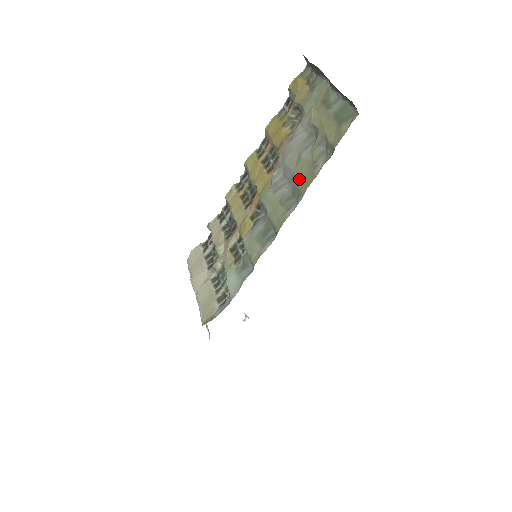
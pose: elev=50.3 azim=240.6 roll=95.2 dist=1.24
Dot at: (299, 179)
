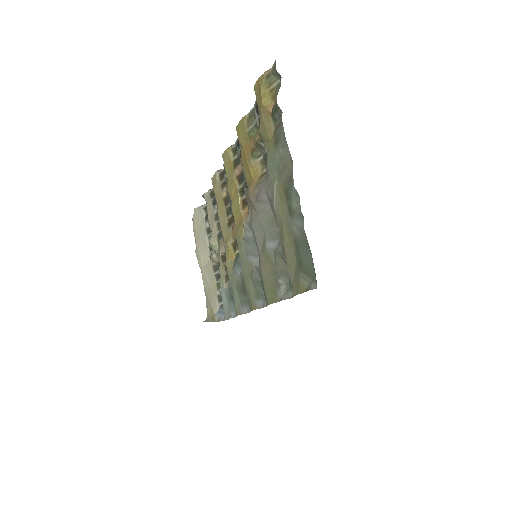
Dot at: (264, 276)
